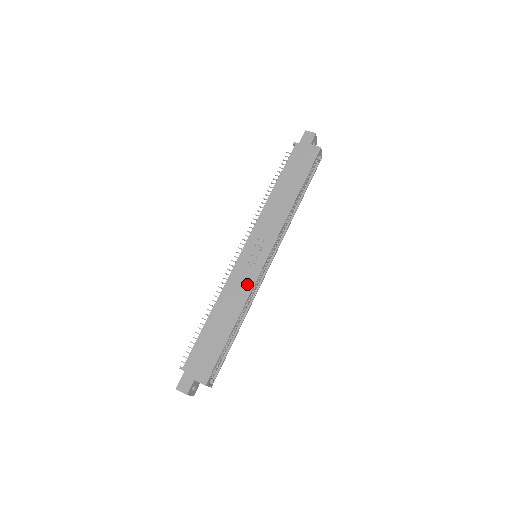
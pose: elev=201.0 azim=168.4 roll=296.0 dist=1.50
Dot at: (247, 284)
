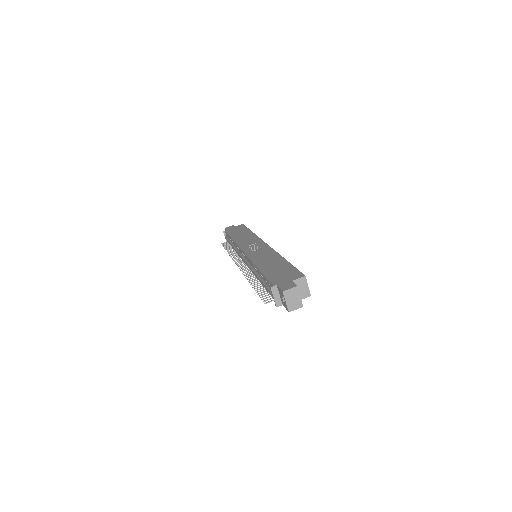
Dot at: (267, 251)
